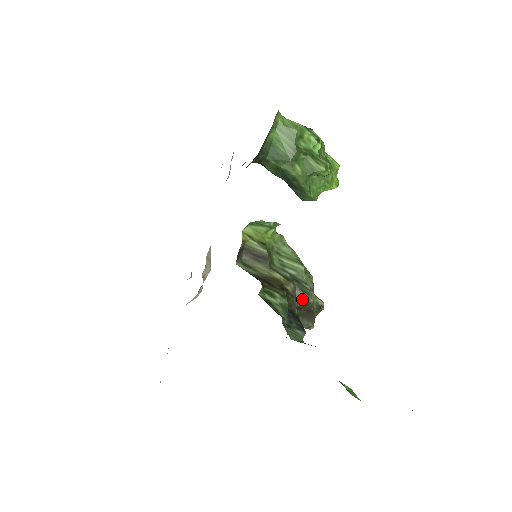
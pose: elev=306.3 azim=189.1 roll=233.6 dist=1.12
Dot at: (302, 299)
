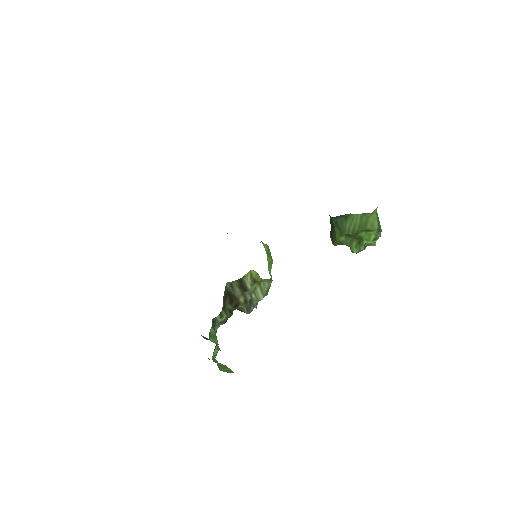
Dot at: (243, 310)
